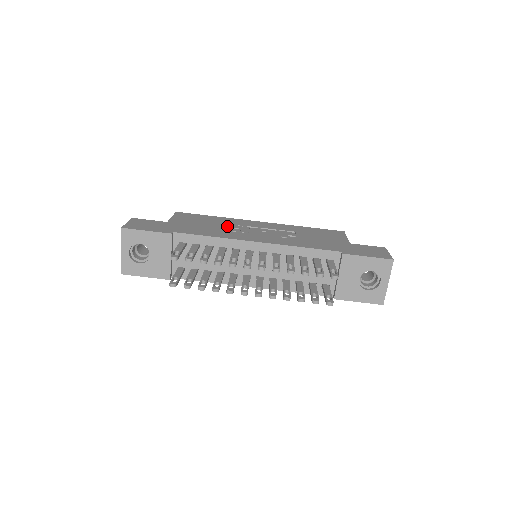
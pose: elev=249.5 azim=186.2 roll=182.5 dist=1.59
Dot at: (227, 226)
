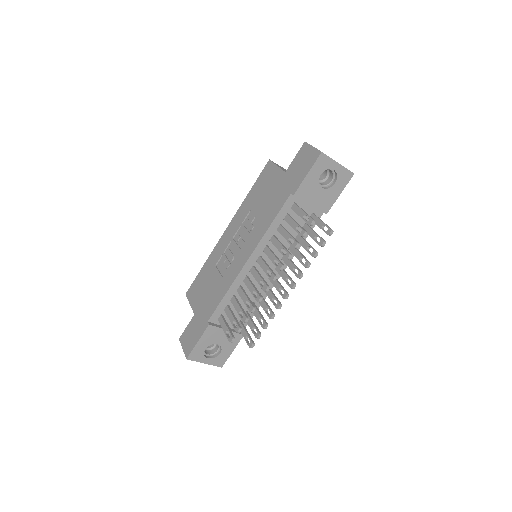
Dot at: (219, 266)
